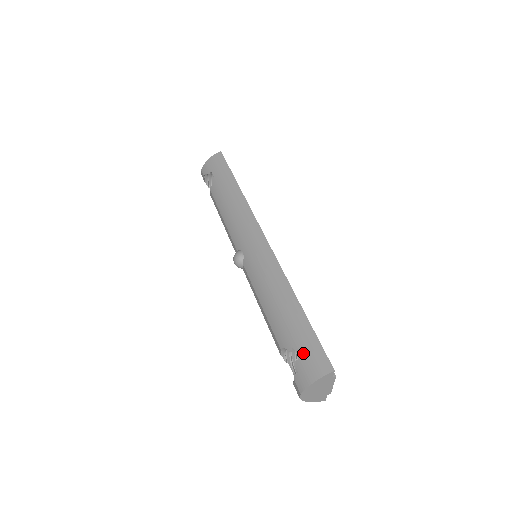
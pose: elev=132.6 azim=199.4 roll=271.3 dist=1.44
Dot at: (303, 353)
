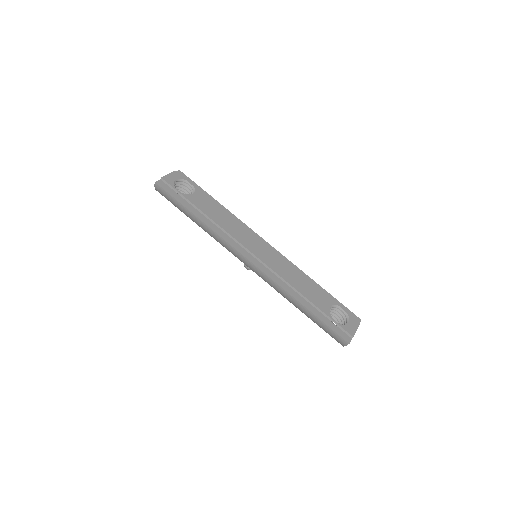
Dot at: (328, 333)
